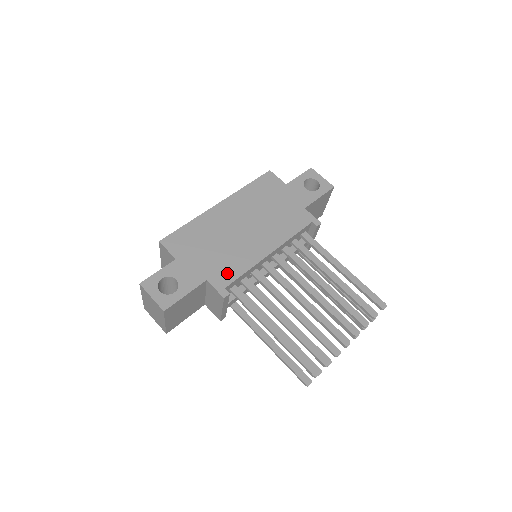
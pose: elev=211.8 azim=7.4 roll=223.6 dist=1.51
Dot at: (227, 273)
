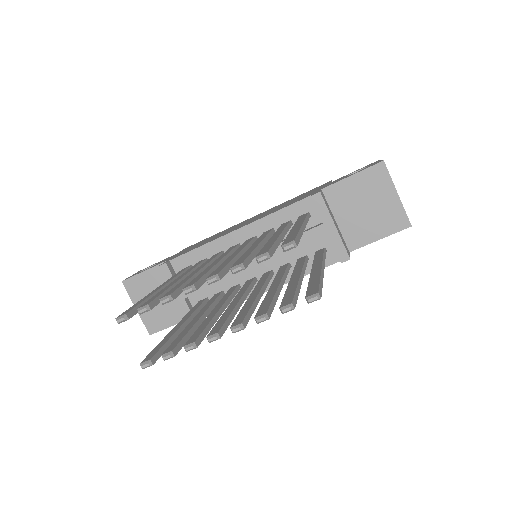
Dot at: (187, 251)
